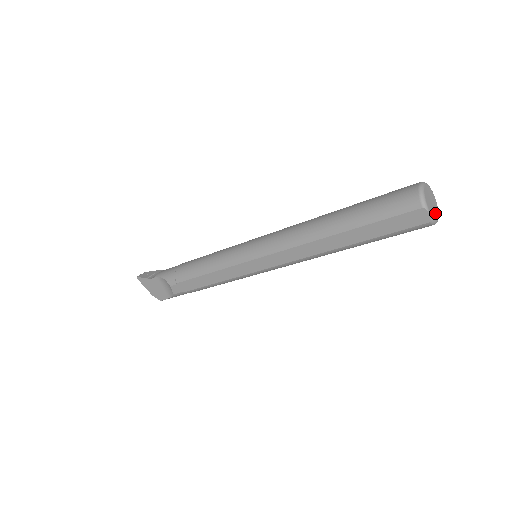
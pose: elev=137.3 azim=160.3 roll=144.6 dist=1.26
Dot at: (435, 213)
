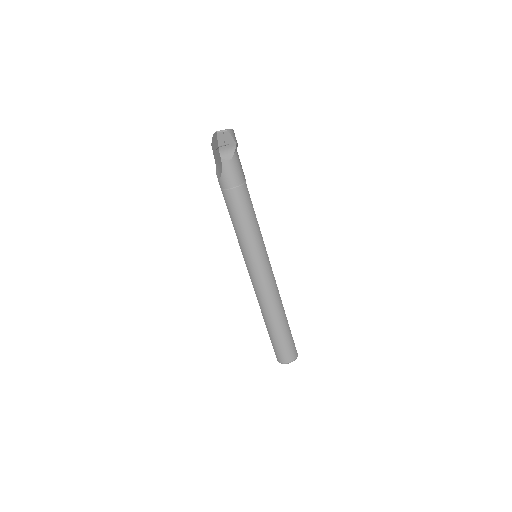
Dot at: occluded
